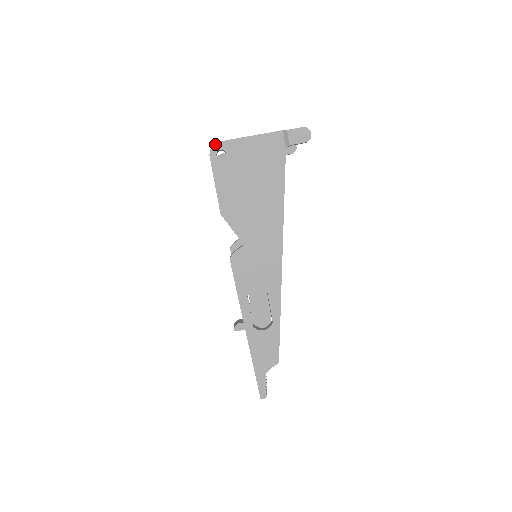
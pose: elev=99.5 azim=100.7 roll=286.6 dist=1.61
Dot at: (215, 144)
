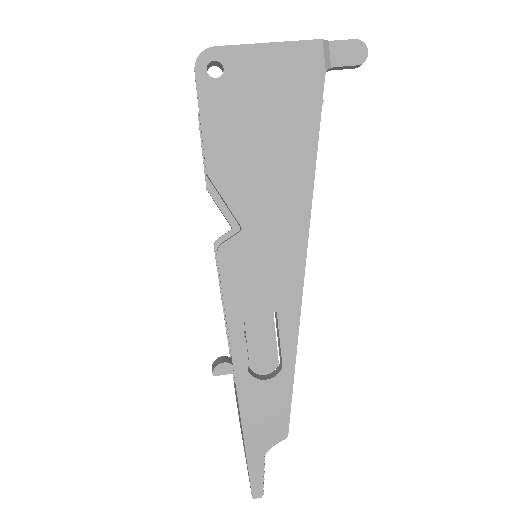
Dot at: (205, 50)
